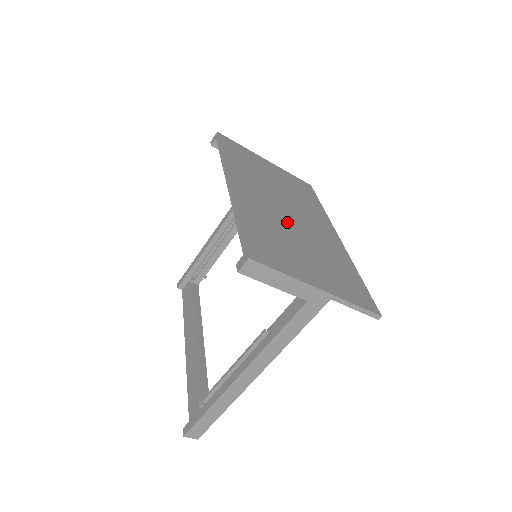
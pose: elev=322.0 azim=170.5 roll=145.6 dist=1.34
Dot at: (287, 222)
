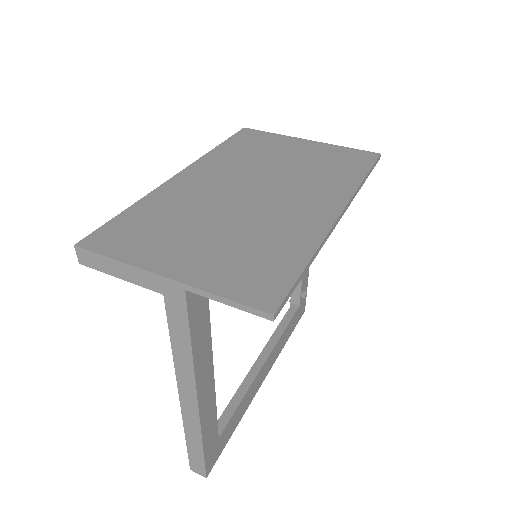
Dot at: (227, 203)
